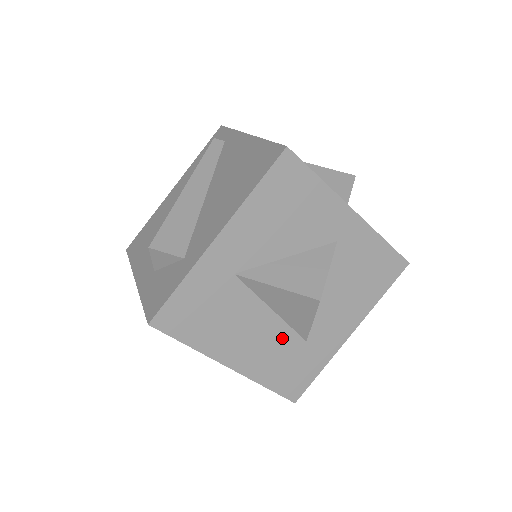
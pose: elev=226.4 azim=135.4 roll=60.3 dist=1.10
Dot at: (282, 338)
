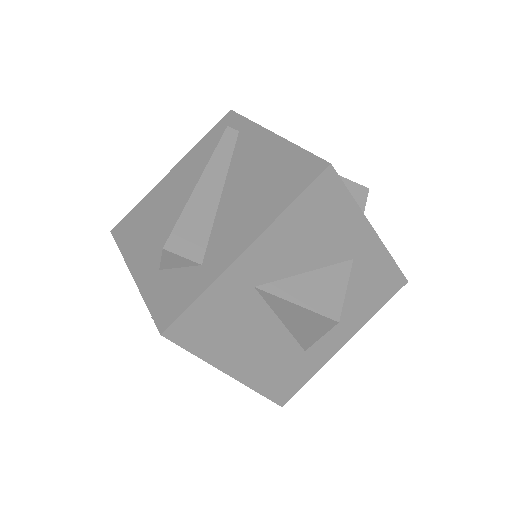
Dot at: (284, 348)
